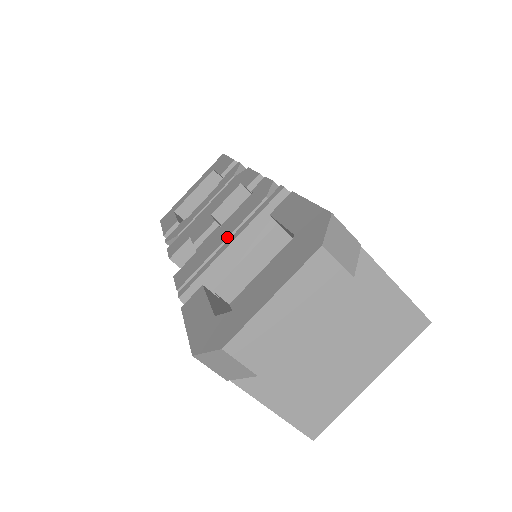
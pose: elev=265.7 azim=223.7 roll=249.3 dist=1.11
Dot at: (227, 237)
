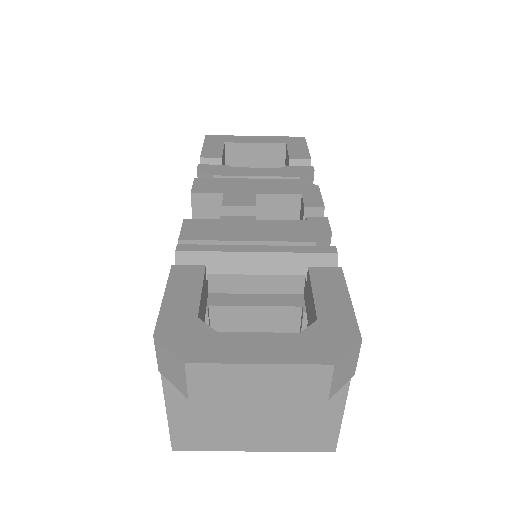
Dot at: (257, 240)
